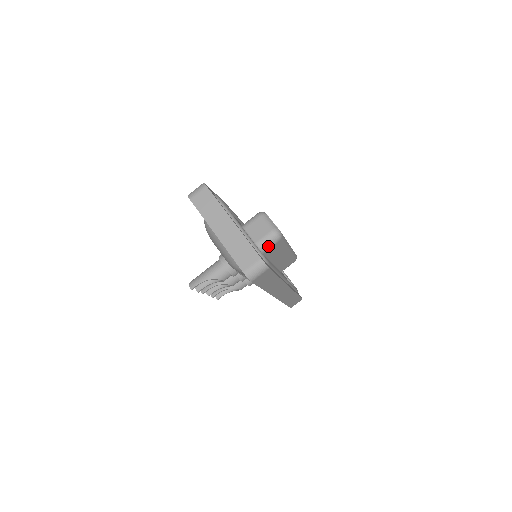
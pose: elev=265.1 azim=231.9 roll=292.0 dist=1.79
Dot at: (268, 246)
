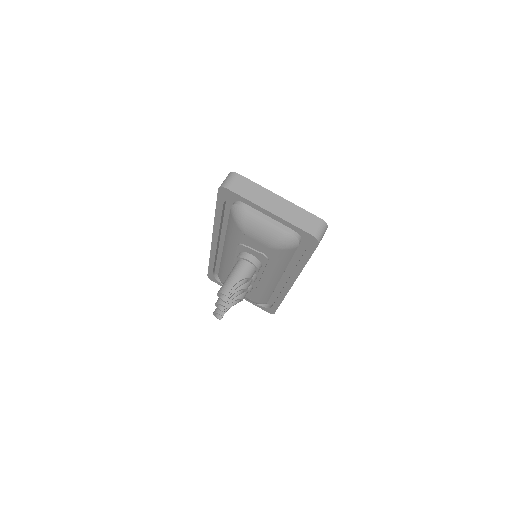
Dot at: occluded
